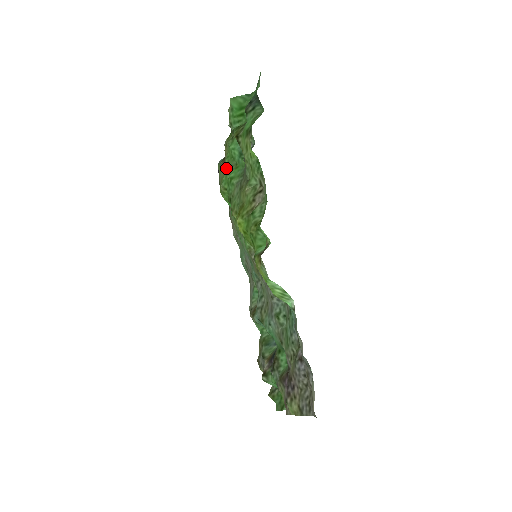
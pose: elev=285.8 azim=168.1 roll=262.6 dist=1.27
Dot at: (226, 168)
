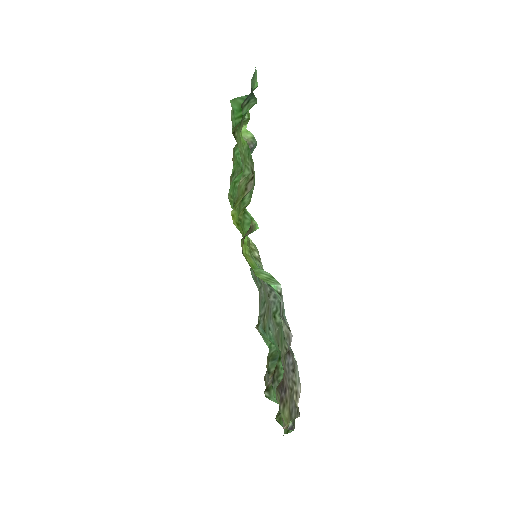
Dot at: (232, 175)
